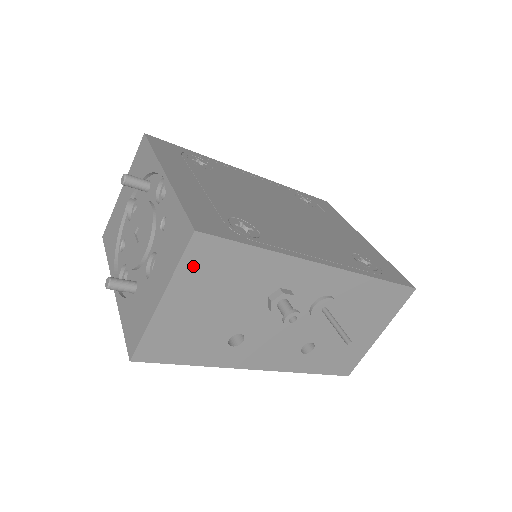
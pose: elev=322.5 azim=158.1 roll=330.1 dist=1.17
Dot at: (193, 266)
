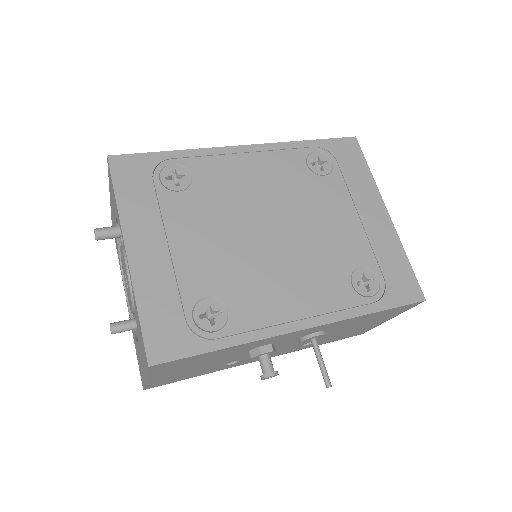
Dot at: (162, 369)
